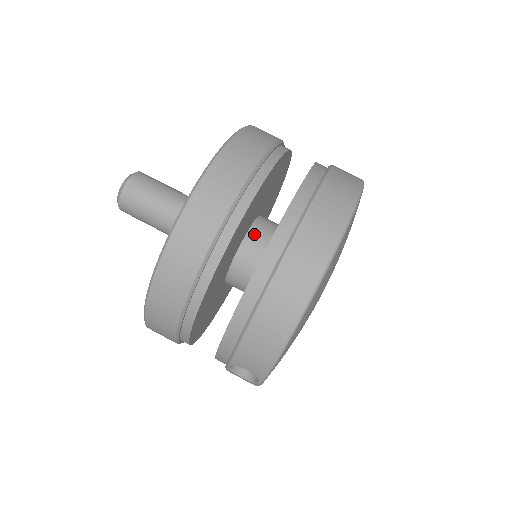
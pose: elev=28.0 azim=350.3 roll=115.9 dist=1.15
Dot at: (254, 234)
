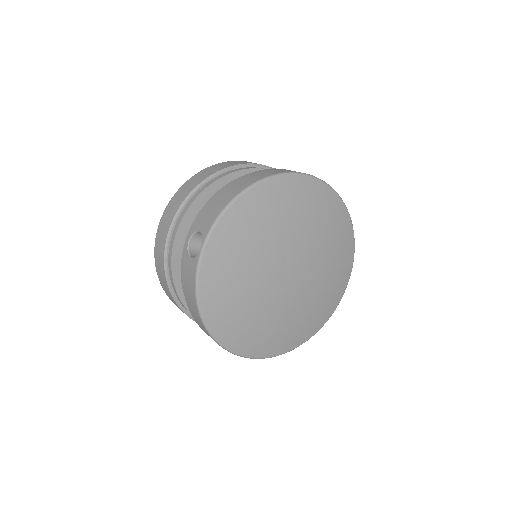
Dot at: occluded
